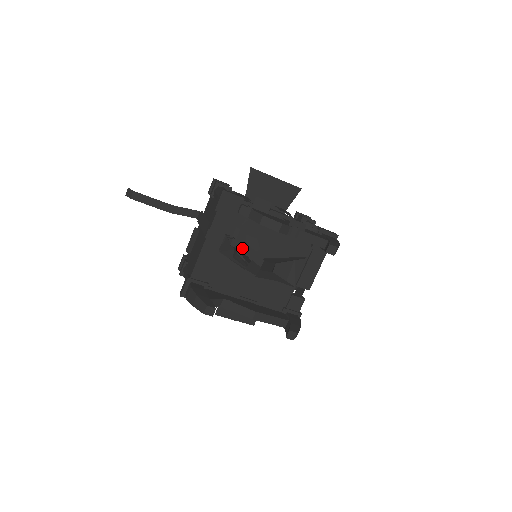
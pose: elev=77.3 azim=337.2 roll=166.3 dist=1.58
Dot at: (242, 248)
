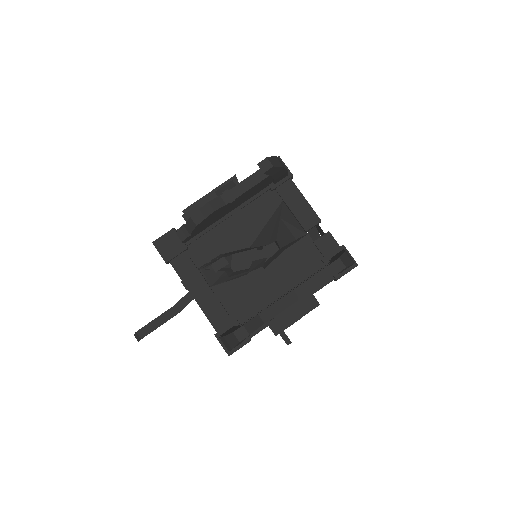
Dot at: (227, 262)
